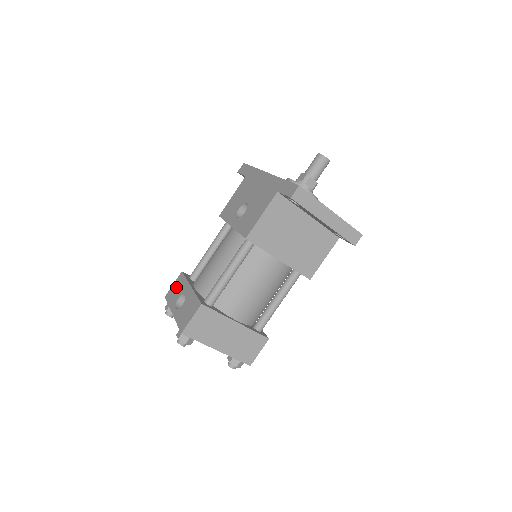
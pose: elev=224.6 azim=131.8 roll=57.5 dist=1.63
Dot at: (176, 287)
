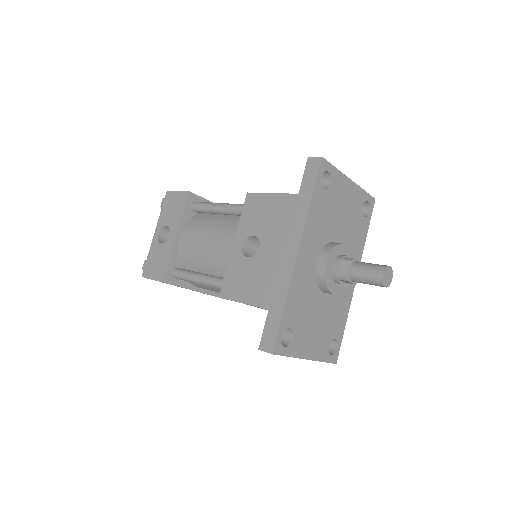
Dot at: (175, 203)
